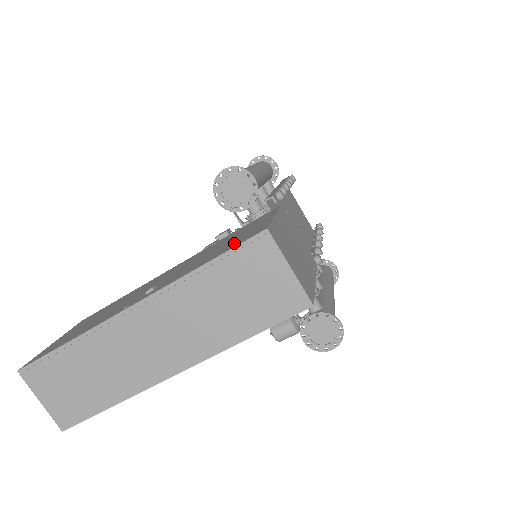
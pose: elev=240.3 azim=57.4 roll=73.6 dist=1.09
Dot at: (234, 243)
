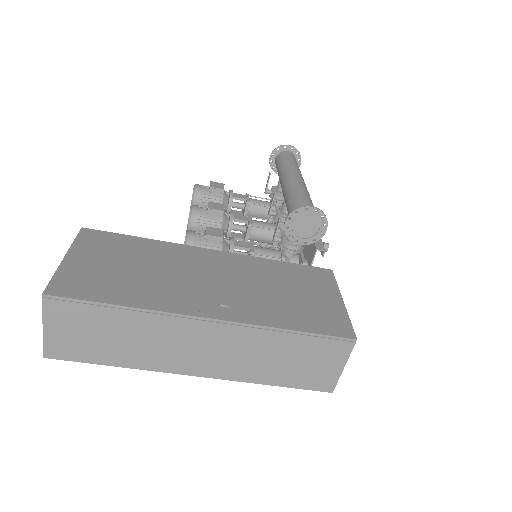
Dot at: (317, 319)
